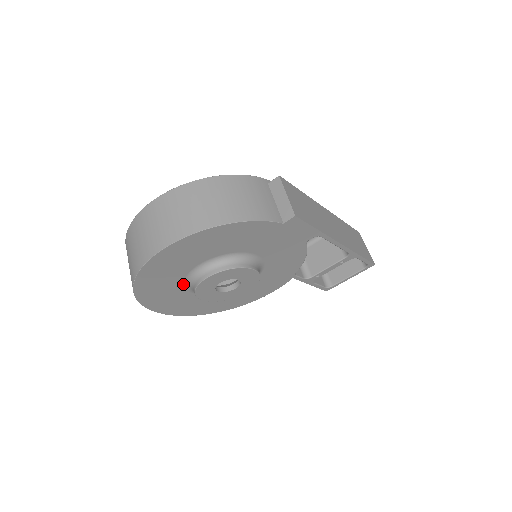
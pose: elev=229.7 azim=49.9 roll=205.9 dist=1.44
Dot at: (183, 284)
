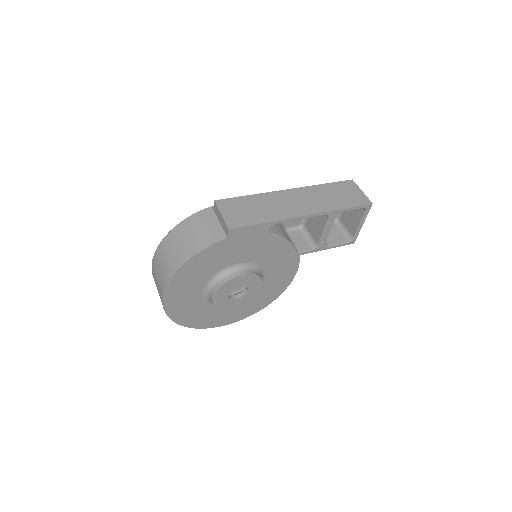
Dot at: (210, 305)
